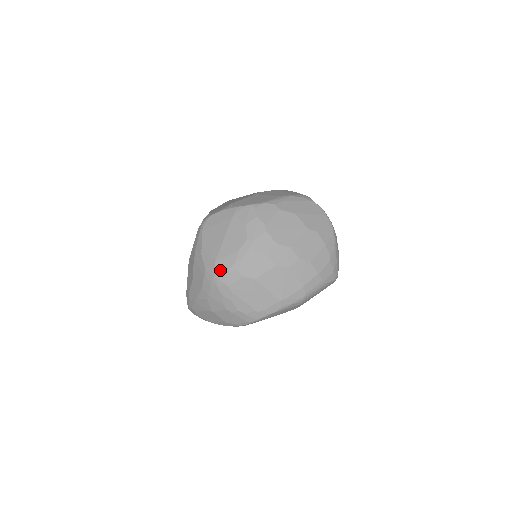
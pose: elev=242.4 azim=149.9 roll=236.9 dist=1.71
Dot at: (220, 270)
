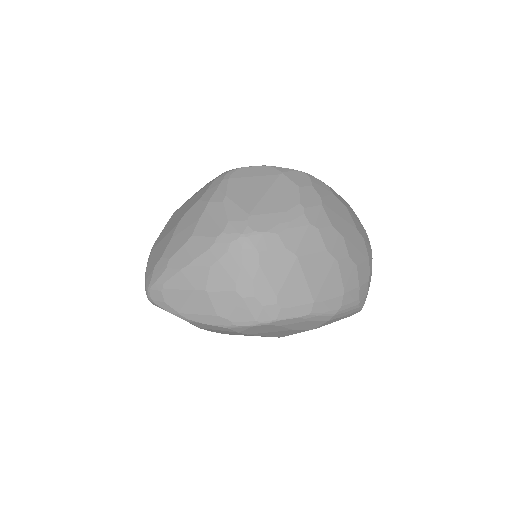
Dot at: (255, 227)
